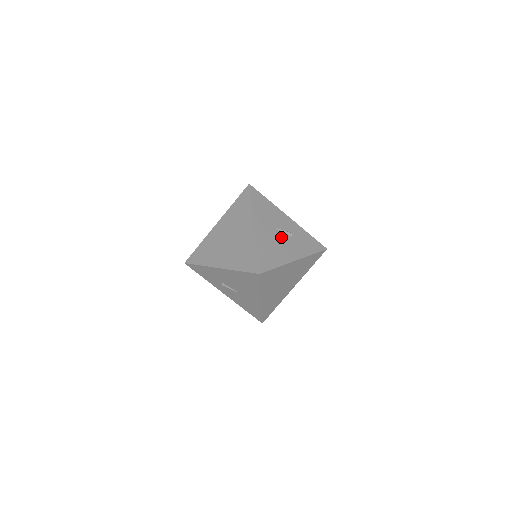
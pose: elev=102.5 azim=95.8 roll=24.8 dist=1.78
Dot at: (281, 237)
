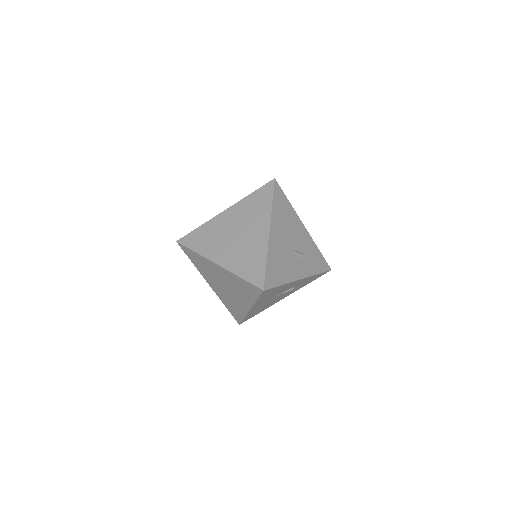
Dot at: (278, 297)
